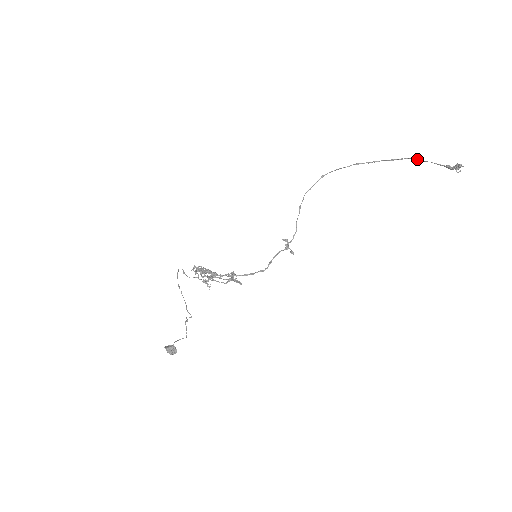
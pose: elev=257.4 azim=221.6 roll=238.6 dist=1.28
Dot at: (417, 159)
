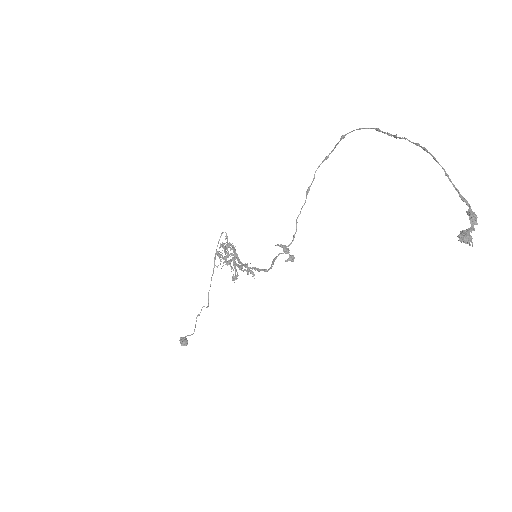
Dot at: occluded
